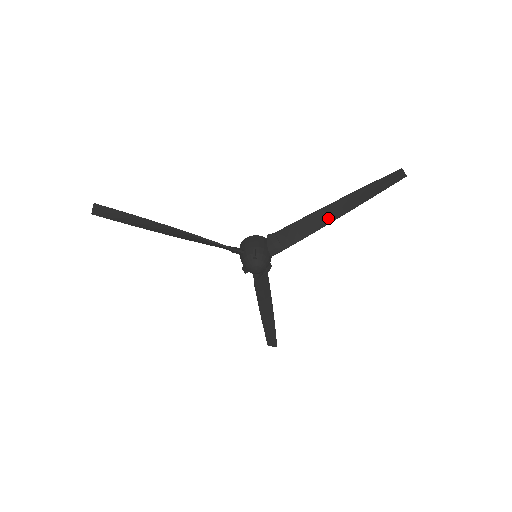
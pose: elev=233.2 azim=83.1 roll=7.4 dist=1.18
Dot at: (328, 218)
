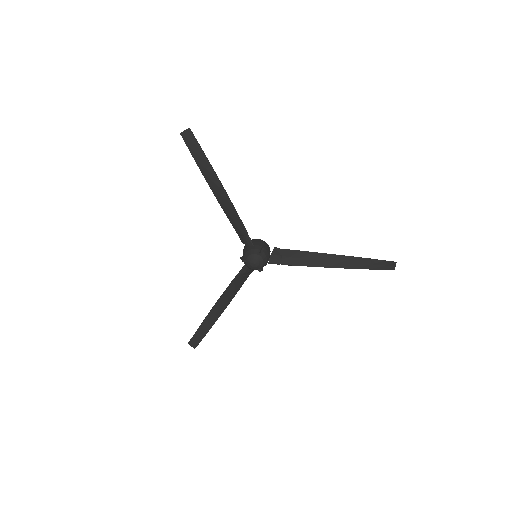
Dot at: (327, 263)
